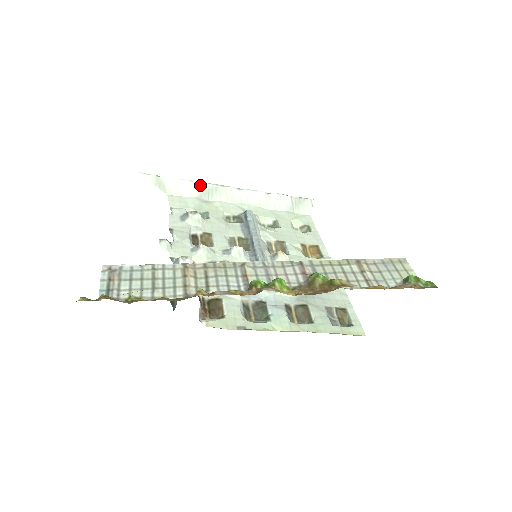
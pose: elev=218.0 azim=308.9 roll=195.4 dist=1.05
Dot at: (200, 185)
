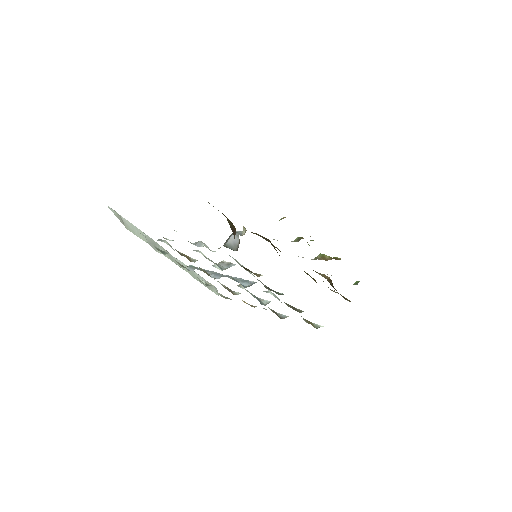
Dot at: (147, 237)
